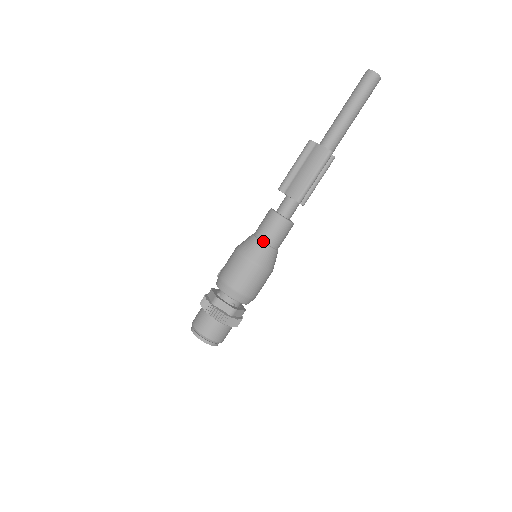
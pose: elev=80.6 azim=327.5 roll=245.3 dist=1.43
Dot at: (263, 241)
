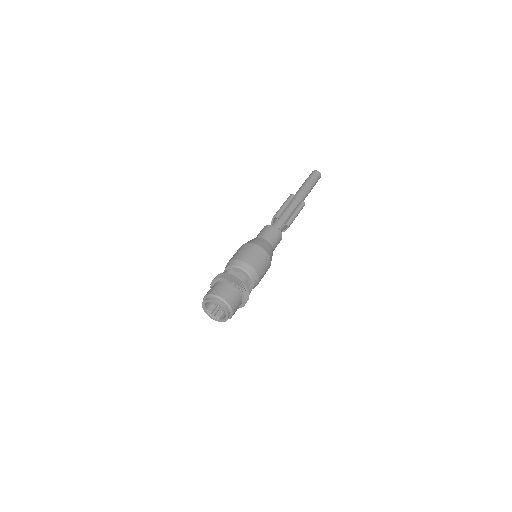
Dot at: occluded
